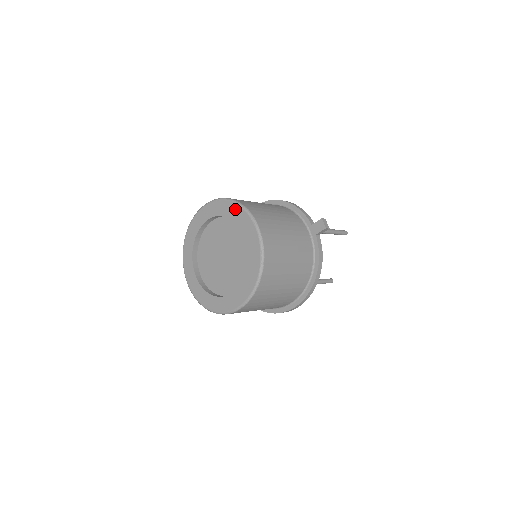
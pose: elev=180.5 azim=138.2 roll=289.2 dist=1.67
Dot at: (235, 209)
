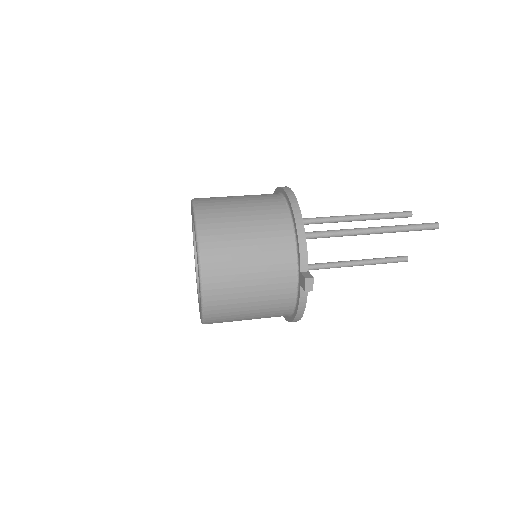
Dot at: (196, 243)
